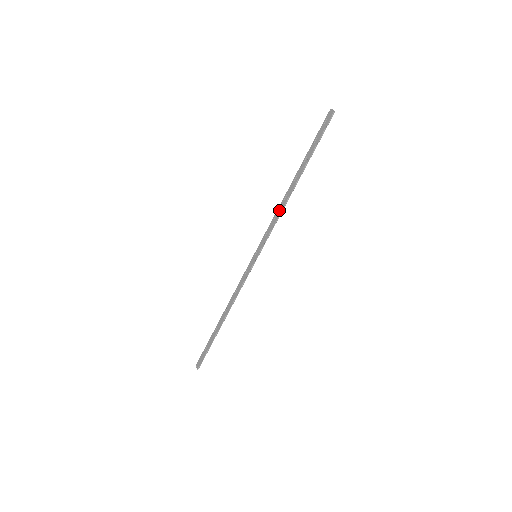
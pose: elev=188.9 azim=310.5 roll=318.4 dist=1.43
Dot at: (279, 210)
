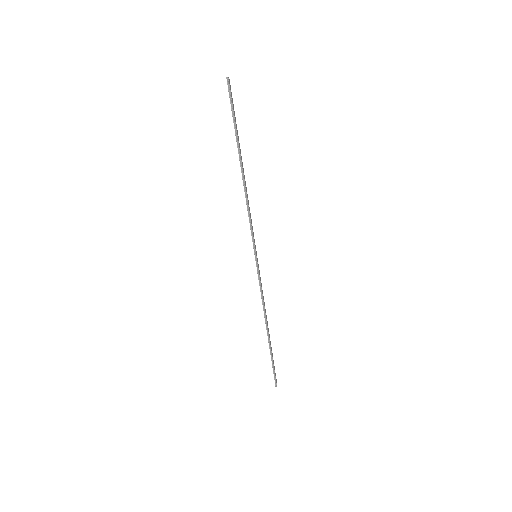
Dot at: (246, 201)
